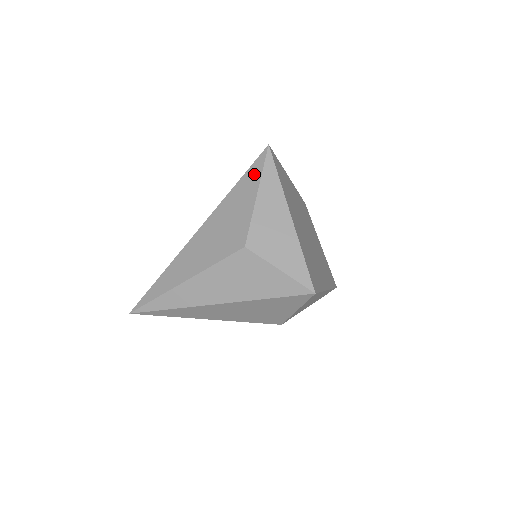
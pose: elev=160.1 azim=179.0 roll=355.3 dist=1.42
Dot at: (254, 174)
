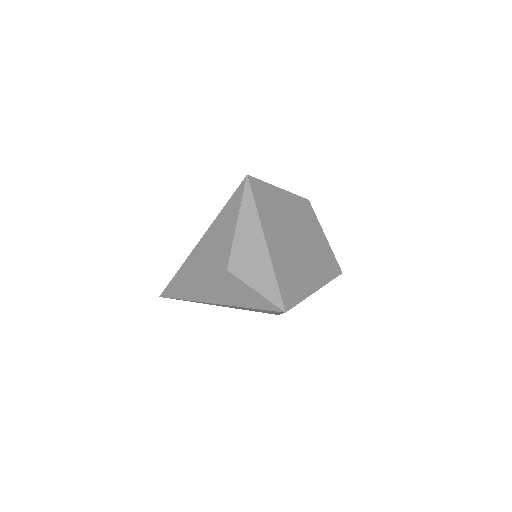
Dot at: (236, 202)
